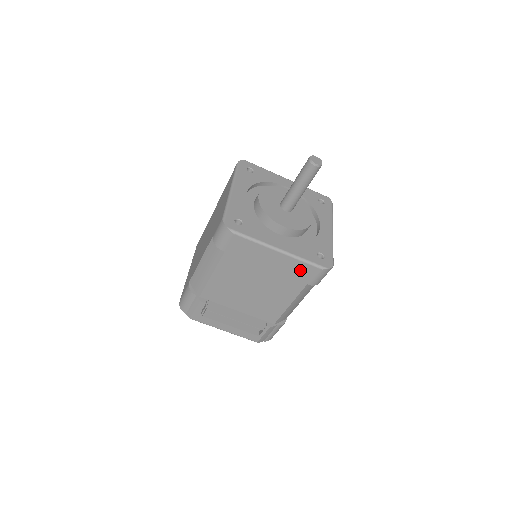
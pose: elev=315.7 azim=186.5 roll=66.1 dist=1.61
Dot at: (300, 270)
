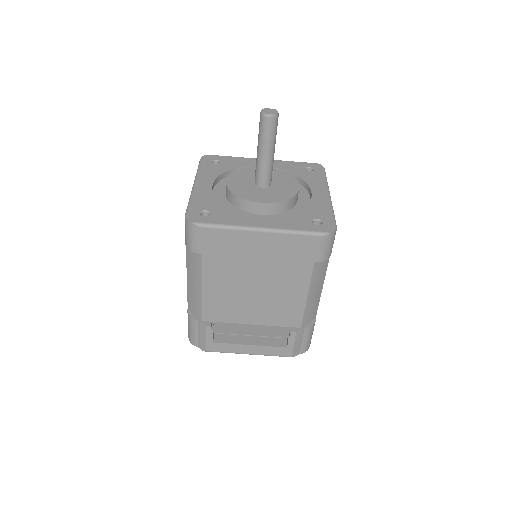
Dot at: (297, 246)
